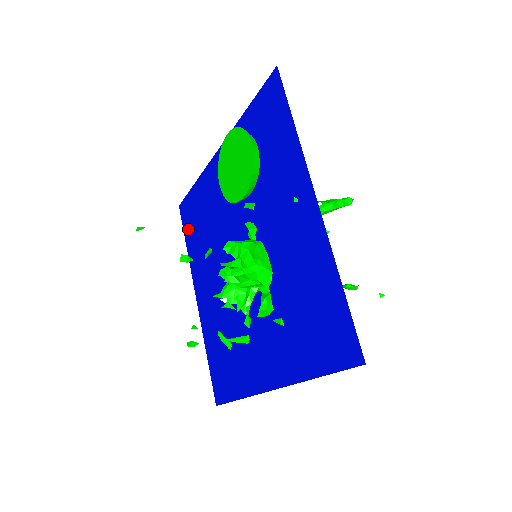
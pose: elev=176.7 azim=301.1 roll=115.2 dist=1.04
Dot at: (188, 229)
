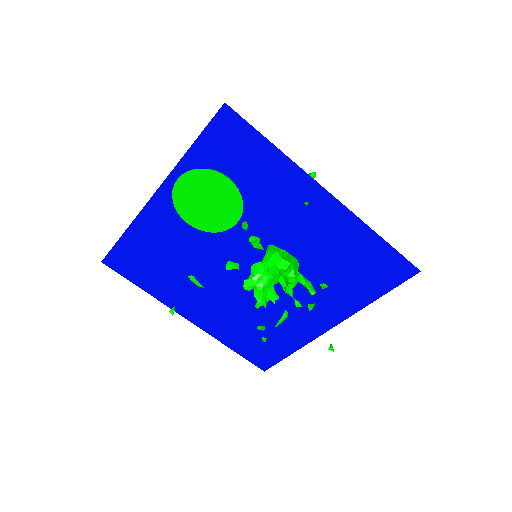
Dot at: (136, 275)
